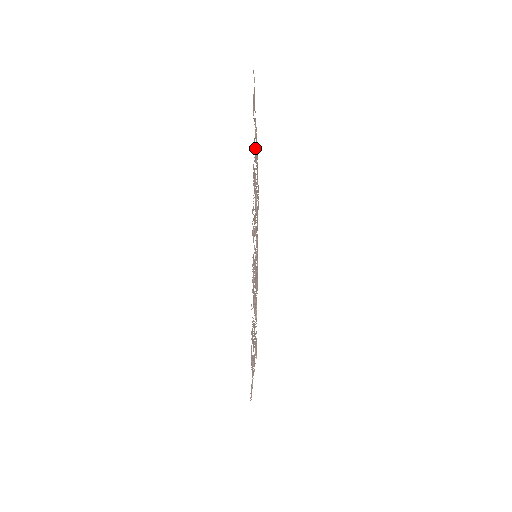
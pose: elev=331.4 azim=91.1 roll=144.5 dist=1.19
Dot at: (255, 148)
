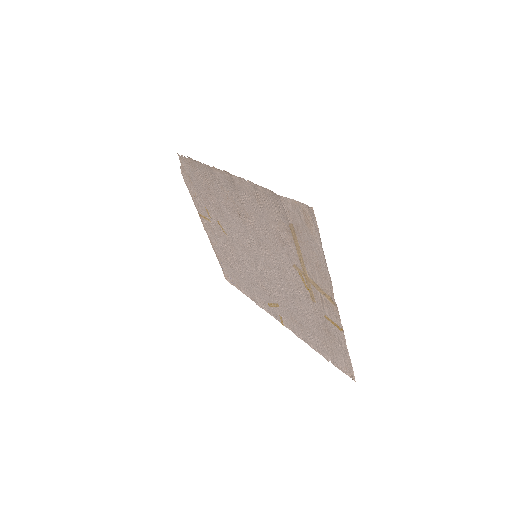
Dot at: (277, 219)
